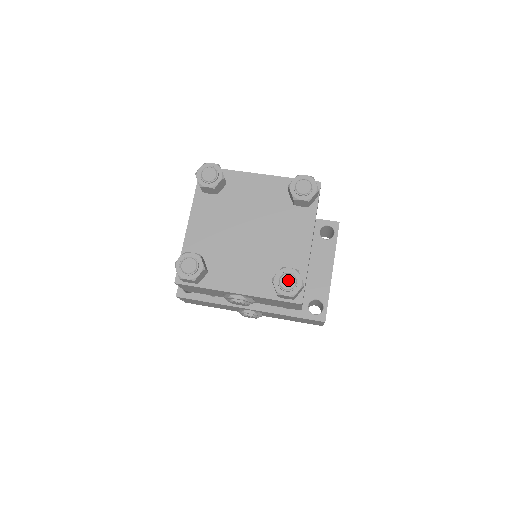
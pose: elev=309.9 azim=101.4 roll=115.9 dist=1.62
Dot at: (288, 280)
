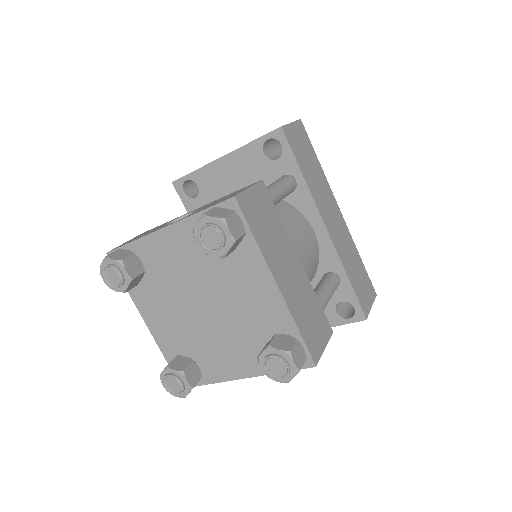
Dot at: (174, 385)
